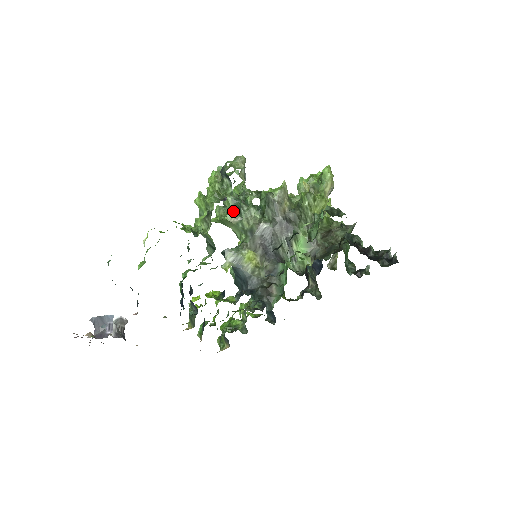
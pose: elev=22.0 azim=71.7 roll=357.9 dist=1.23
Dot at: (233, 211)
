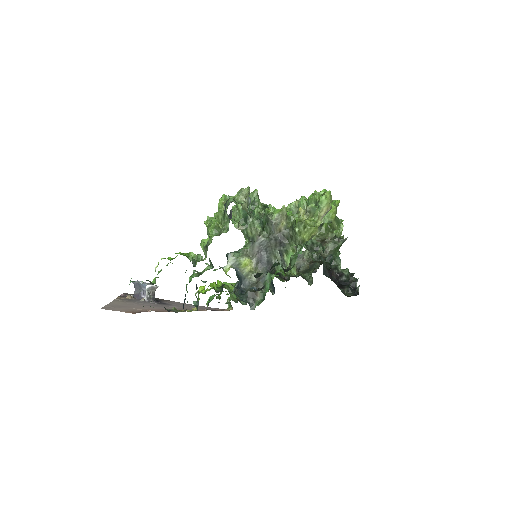
Dot at: (241, 219)
